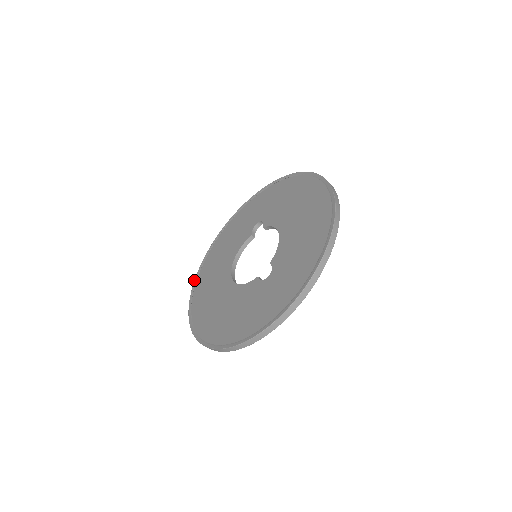
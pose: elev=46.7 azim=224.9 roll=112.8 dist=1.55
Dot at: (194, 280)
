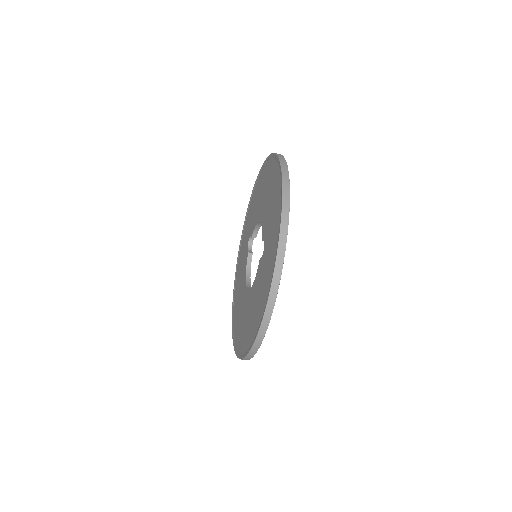
Dot at: occluded
